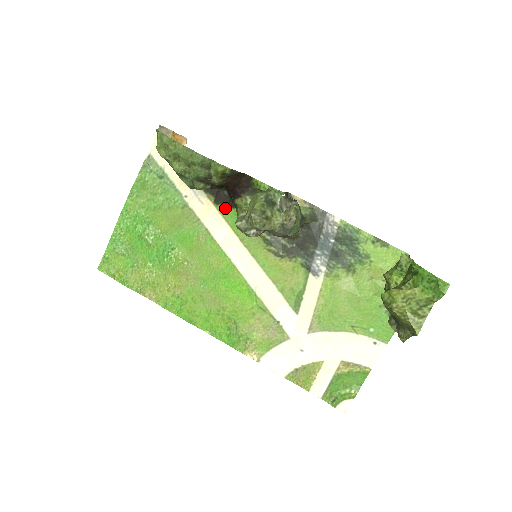
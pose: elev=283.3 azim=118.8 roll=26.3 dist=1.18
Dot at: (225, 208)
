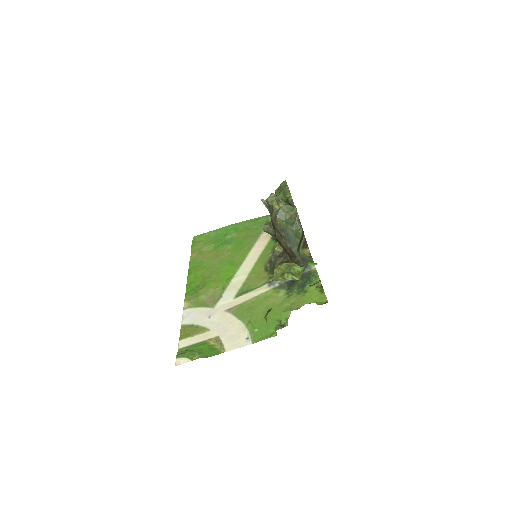
Dot at: (273, 241)
